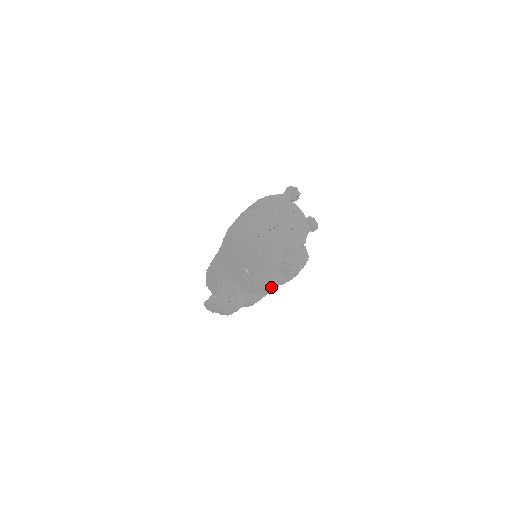
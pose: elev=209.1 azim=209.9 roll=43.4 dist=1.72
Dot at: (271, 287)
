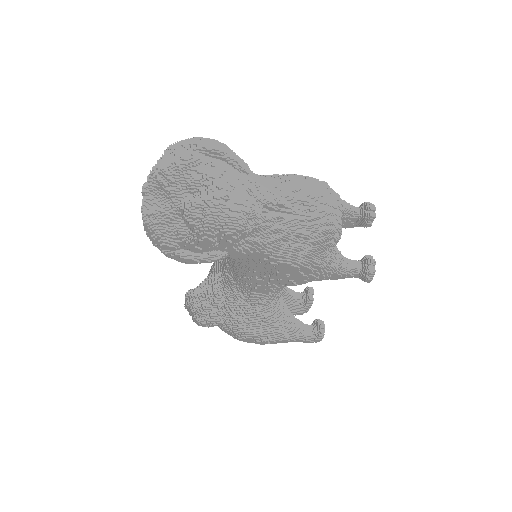
Dot at: (154, 227)
